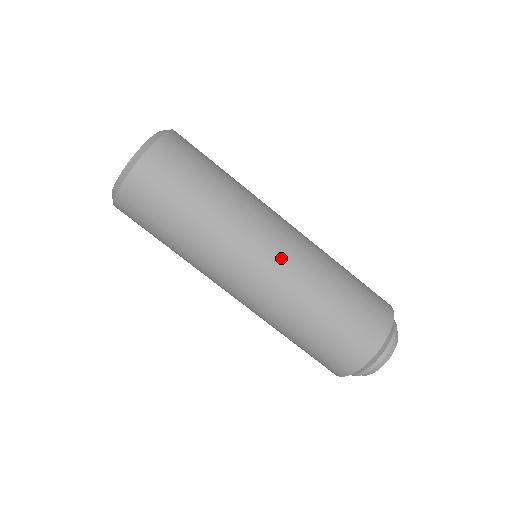
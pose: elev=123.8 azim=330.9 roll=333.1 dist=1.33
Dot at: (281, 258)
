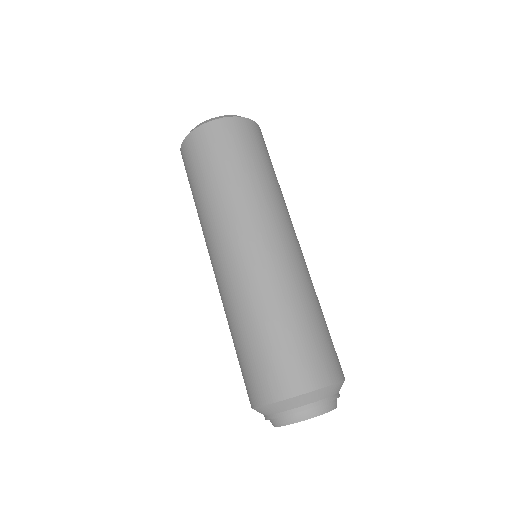
Dot at: (248, 259)
